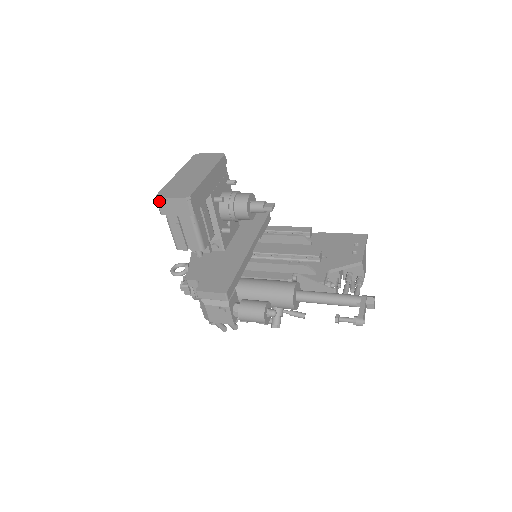
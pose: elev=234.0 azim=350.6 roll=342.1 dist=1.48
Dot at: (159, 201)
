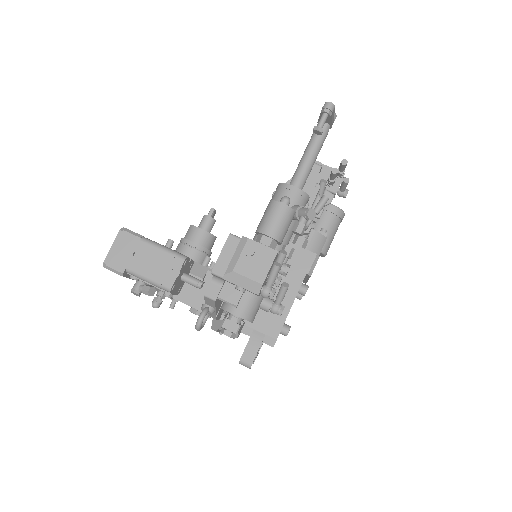
Dot at: (108, 263)
